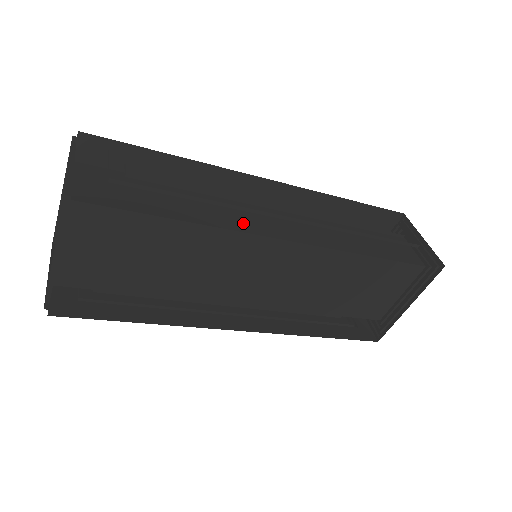
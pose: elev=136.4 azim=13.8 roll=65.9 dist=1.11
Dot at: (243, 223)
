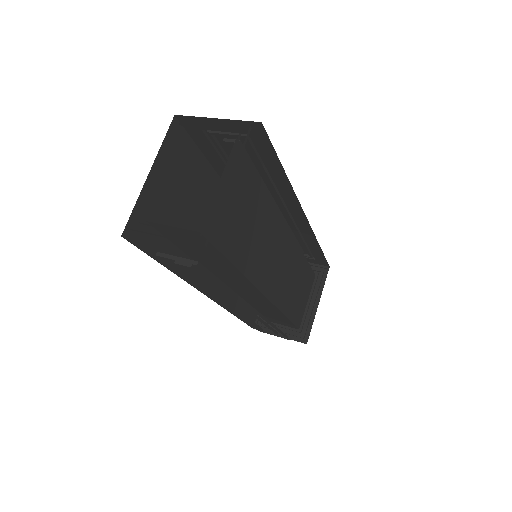
Dot at: occluded
